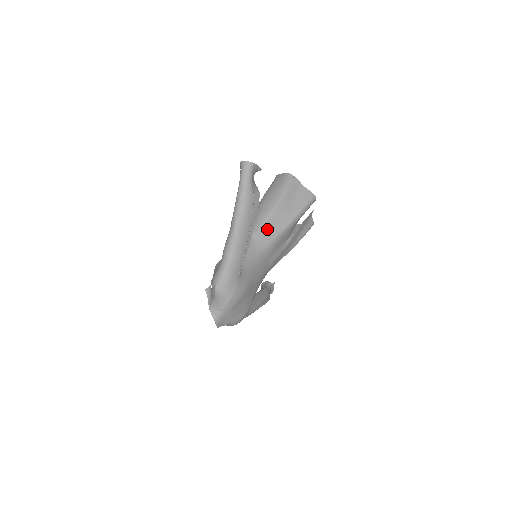
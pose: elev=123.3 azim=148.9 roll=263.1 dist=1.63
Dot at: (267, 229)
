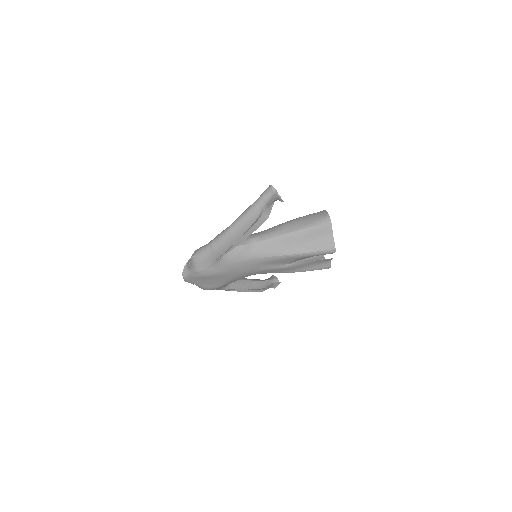
Dot at: (271, 245)
